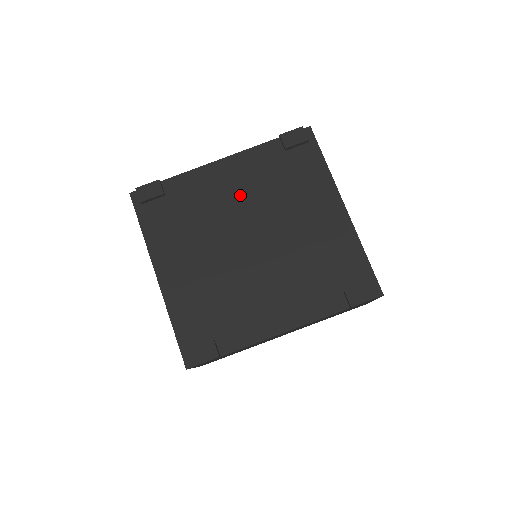
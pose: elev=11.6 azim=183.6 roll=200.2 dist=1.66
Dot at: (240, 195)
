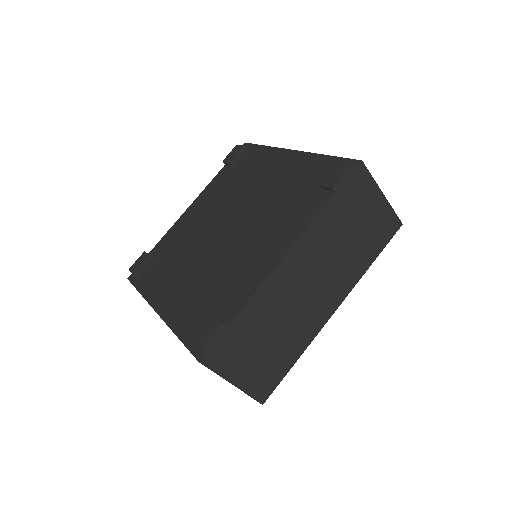
Dot at: (208, 212)
